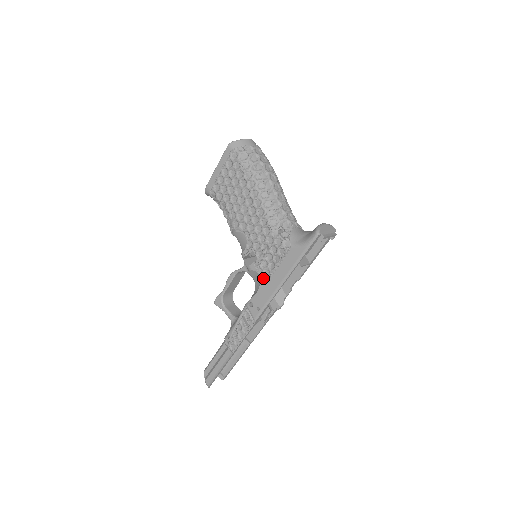
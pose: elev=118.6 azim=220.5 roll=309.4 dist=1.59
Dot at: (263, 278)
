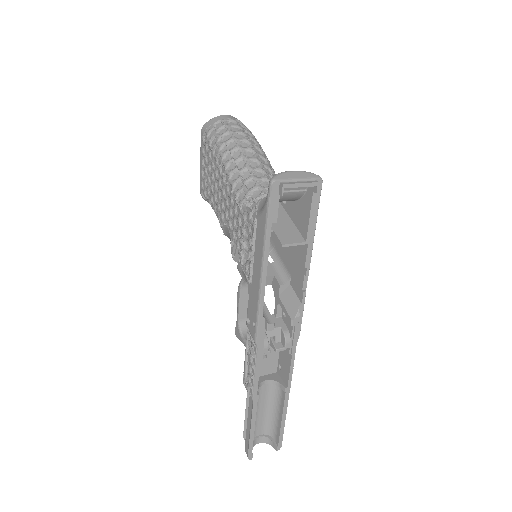
Dot at: (248, 277)
